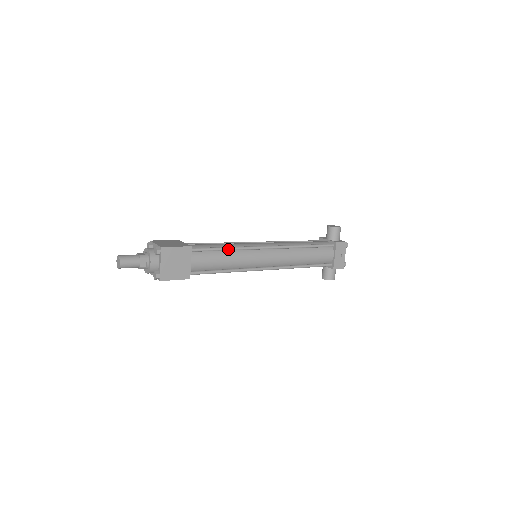
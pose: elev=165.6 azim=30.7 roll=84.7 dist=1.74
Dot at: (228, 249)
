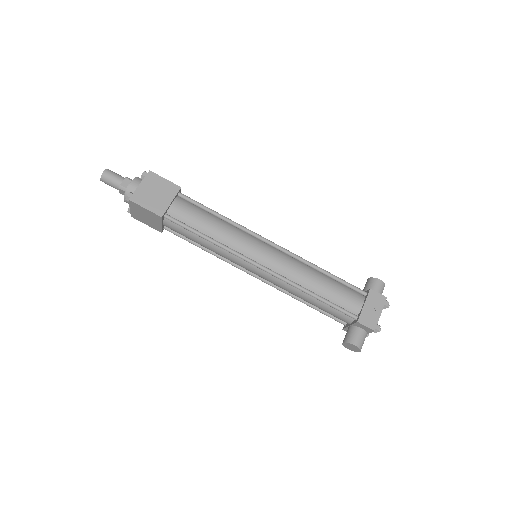
Dot at: (221, 216)
